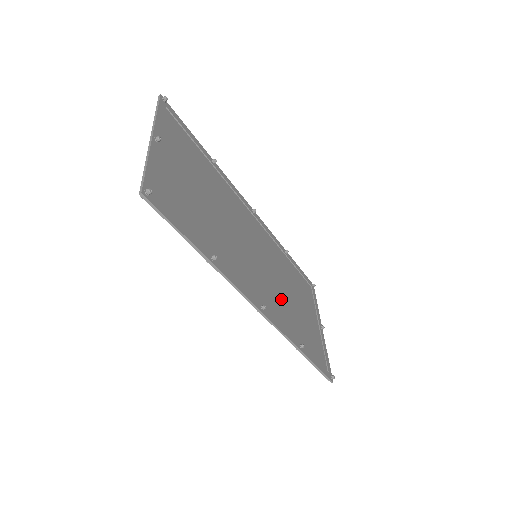
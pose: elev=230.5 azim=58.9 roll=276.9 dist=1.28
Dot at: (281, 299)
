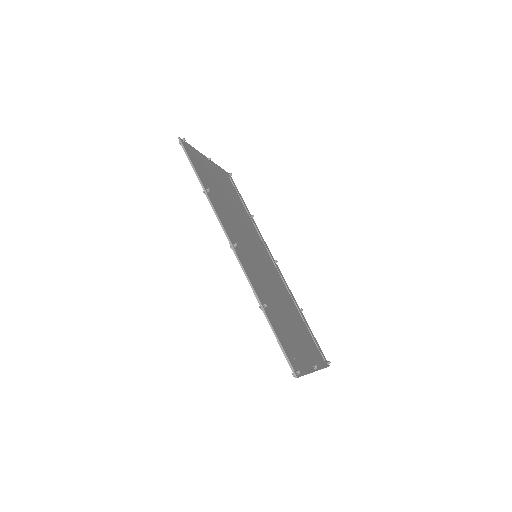
Dot at: (266, 287)
